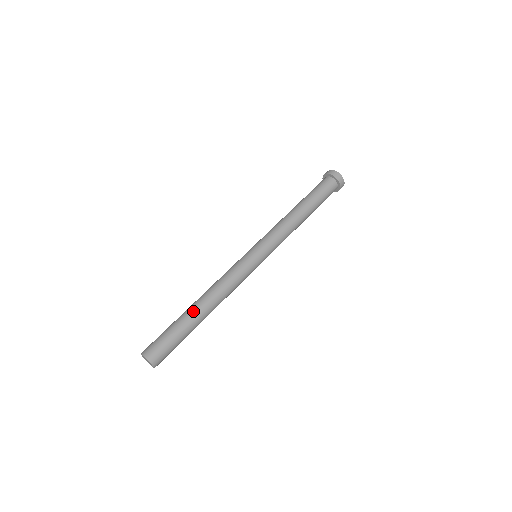
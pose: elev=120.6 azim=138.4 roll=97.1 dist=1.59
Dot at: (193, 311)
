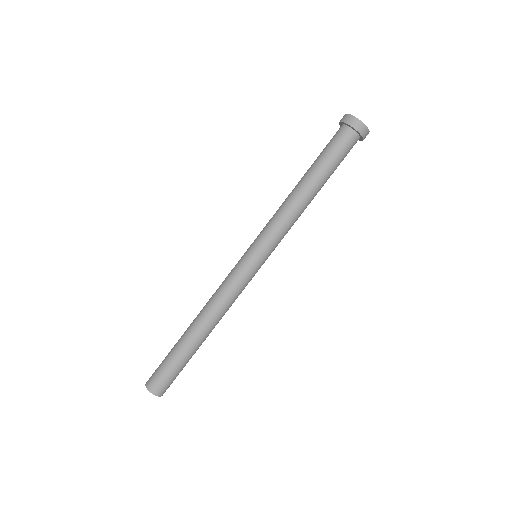
Dot at: (195, 341)
